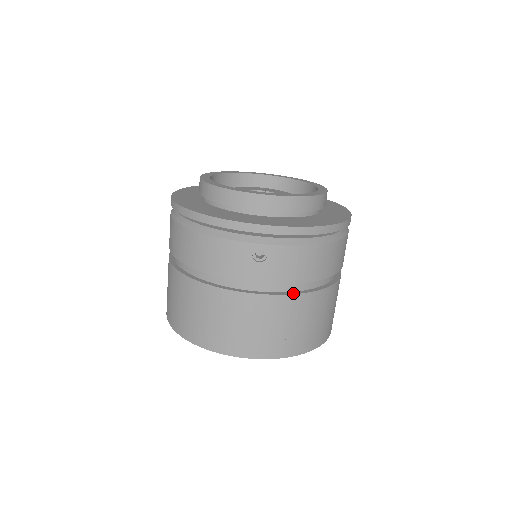
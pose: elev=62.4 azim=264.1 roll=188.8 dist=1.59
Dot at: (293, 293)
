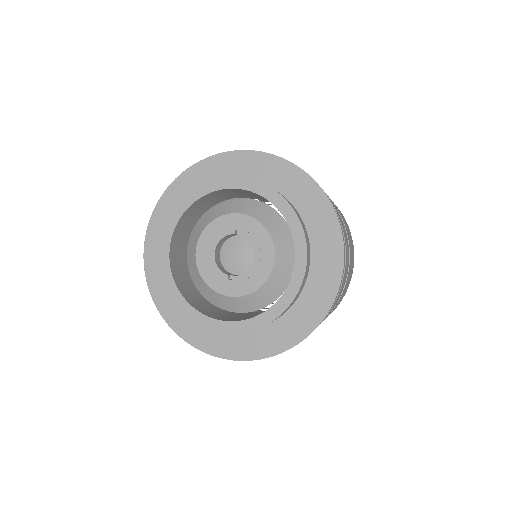
Dot at: occluded
